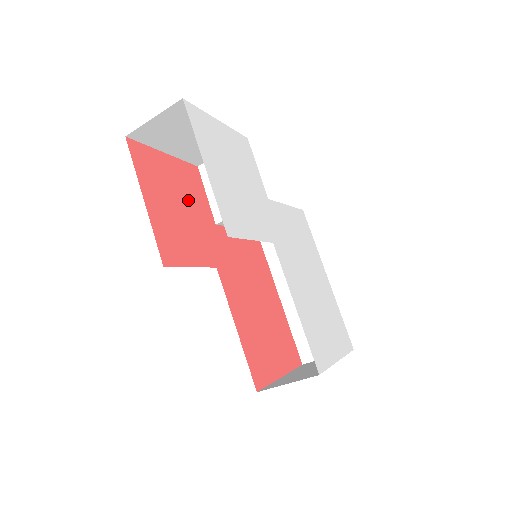
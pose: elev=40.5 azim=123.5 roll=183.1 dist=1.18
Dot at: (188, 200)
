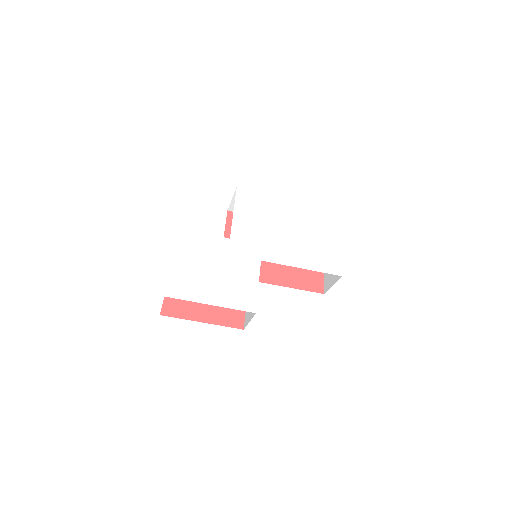
Dot at: occluded
